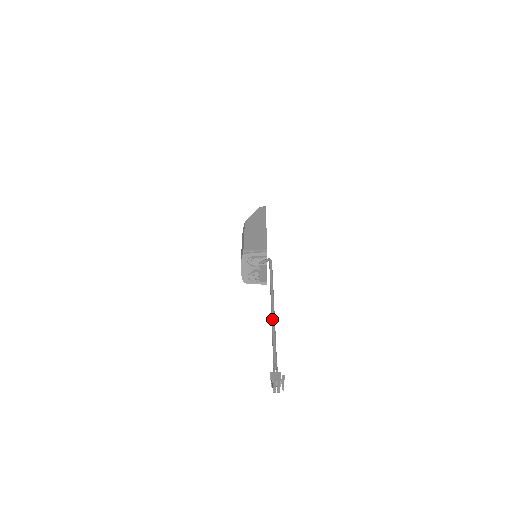
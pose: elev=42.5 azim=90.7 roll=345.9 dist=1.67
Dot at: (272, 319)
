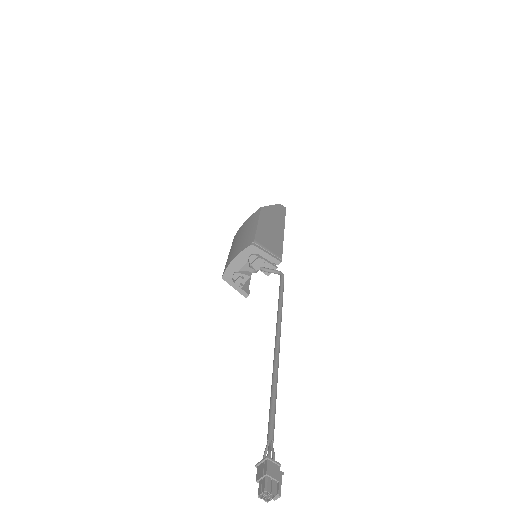
Dot at: (276, 361)
